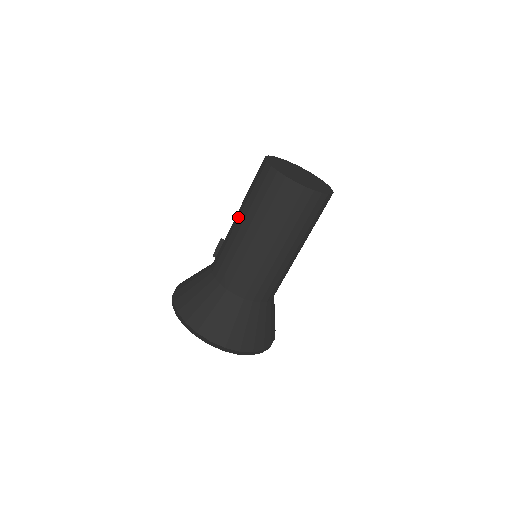
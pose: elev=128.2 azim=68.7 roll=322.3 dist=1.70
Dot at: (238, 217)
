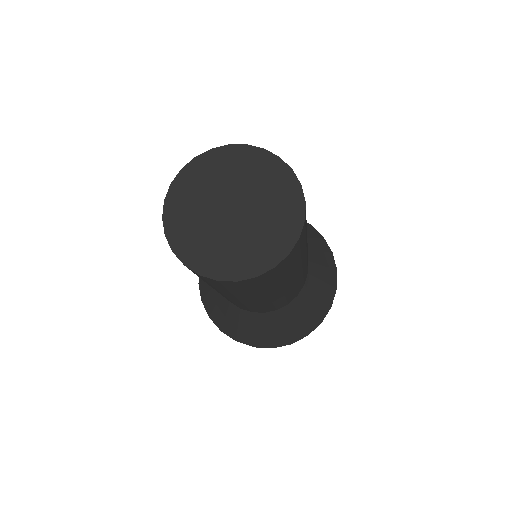
Dot at: occluded
